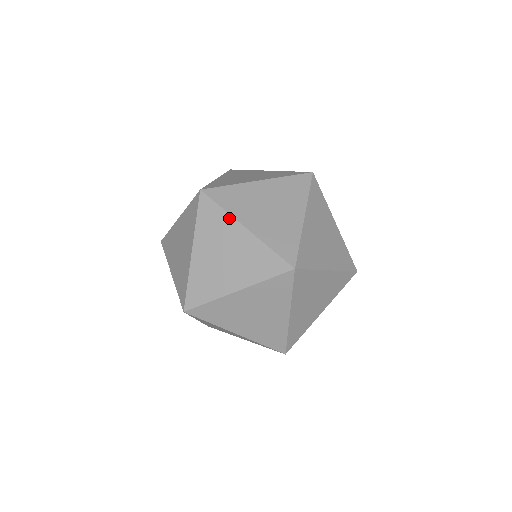
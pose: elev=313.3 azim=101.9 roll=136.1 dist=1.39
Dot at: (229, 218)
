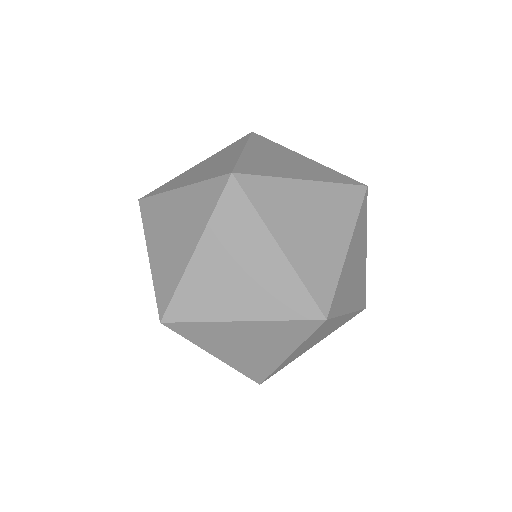
Dot at: (197, 345)
